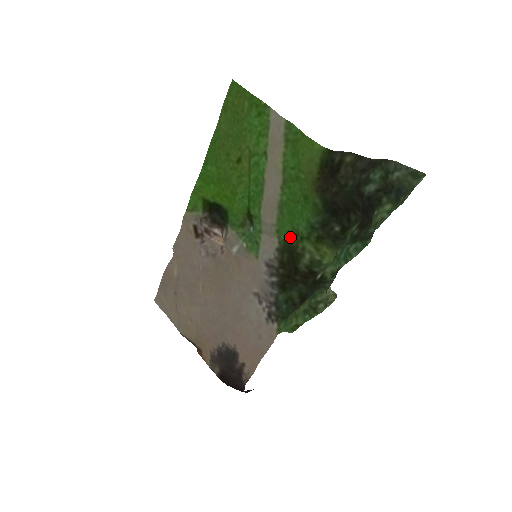
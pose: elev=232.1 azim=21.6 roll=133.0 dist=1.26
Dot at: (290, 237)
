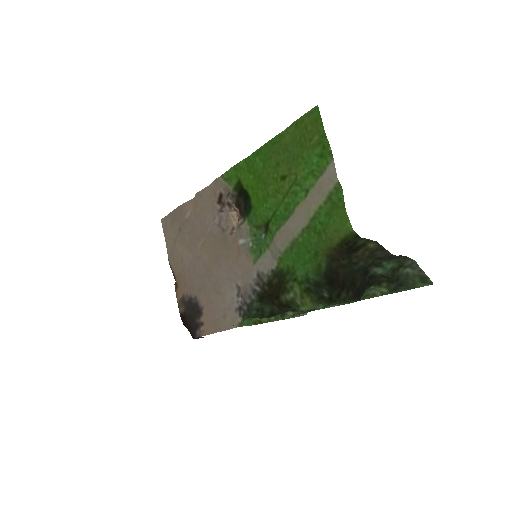
Dot at: (287, 271)
